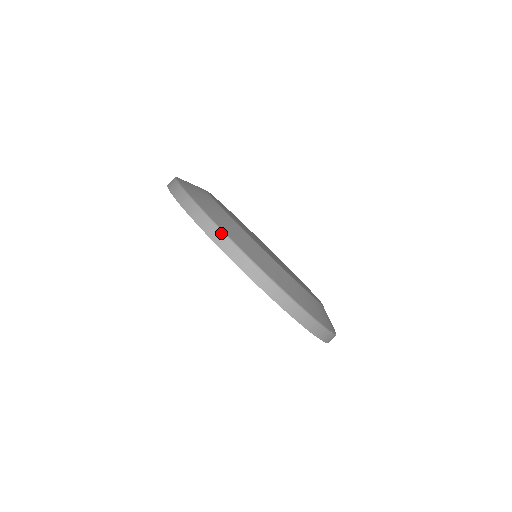
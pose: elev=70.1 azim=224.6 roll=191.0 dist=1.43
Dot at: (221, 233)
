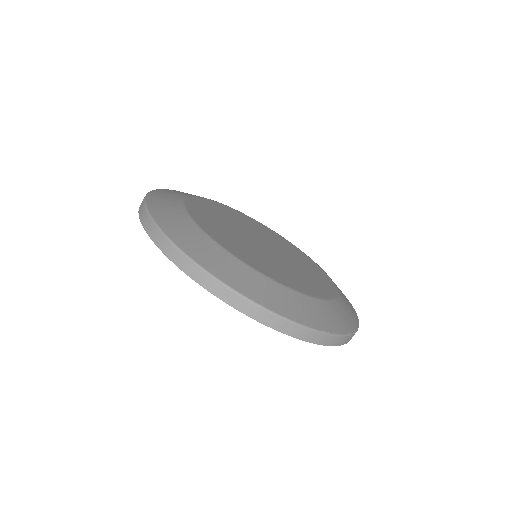
Dot at: (162, 235)
